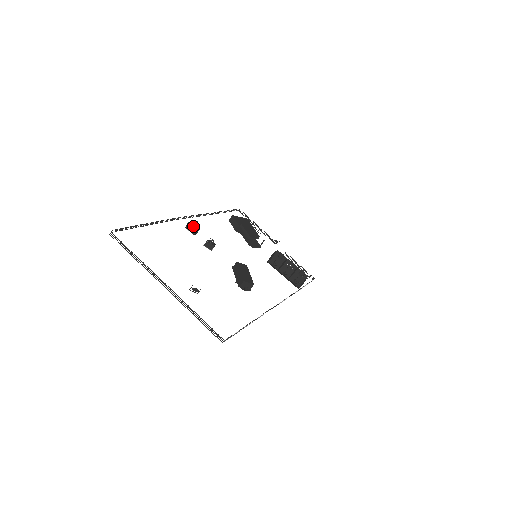
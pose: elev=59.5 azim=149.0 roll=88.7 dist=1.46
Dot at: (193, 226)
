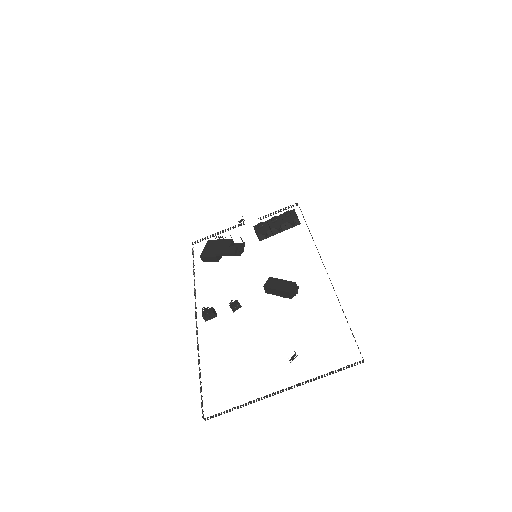
Dot at: (209, 315)
